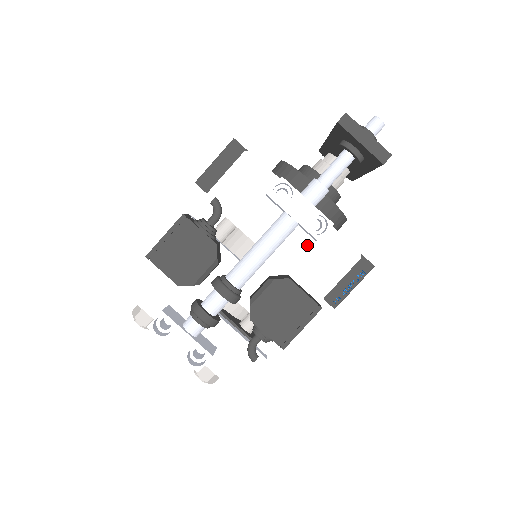
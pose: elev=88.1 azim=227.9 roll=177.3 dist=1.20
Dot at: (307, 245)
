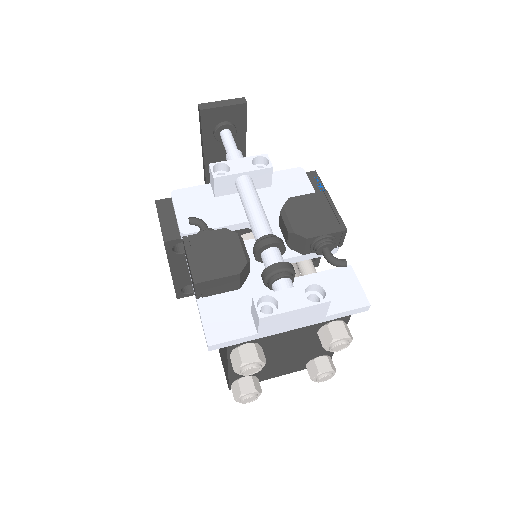
Dot at: (271, 193)
